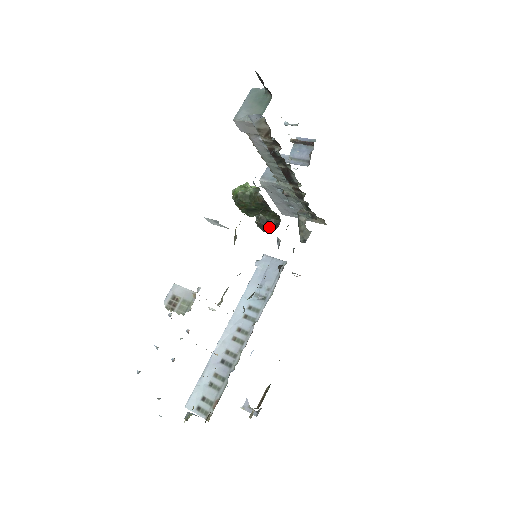
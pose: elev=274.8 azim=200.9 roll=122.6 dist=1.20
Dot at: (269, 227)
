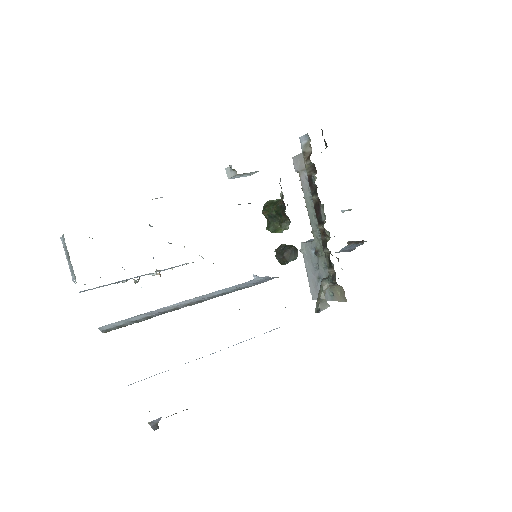
Dot at: (283, 251)
